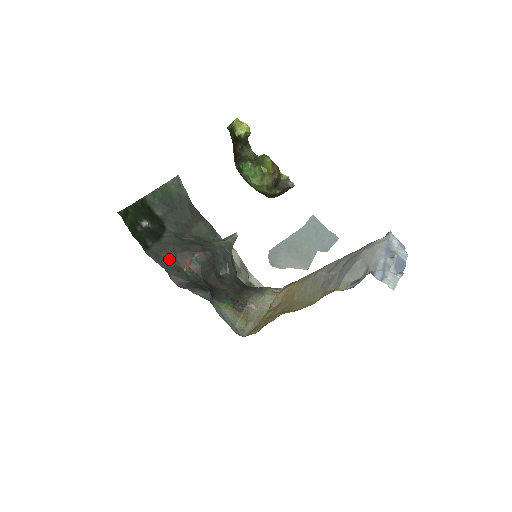
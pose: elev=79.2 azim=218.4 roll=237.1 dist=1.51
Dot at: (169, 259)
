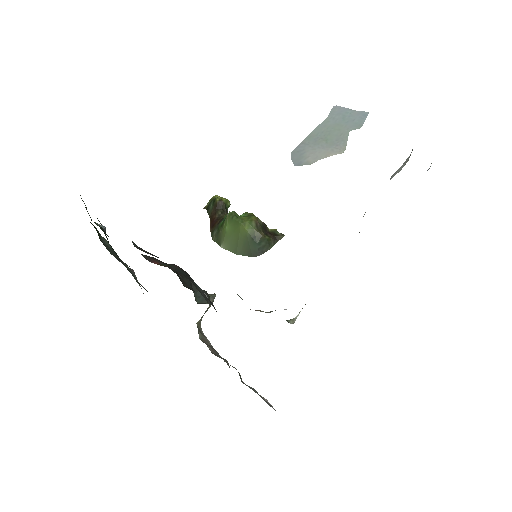
Dot at: occluded
